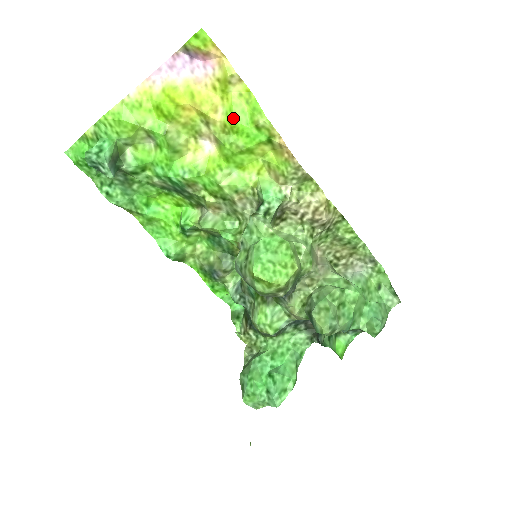
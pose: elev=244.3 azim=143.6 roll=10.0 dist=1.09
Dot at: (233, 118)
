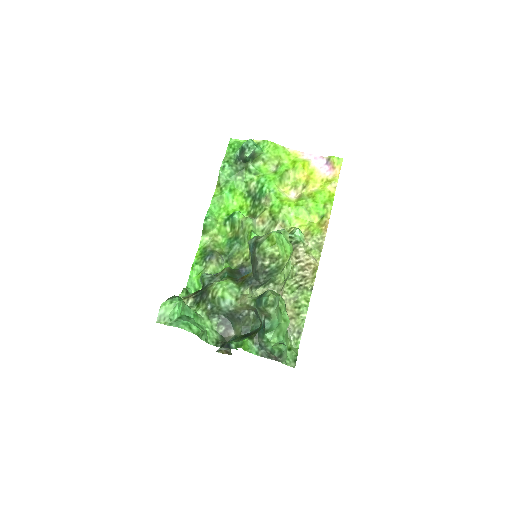
Dot at: (319, 194)
